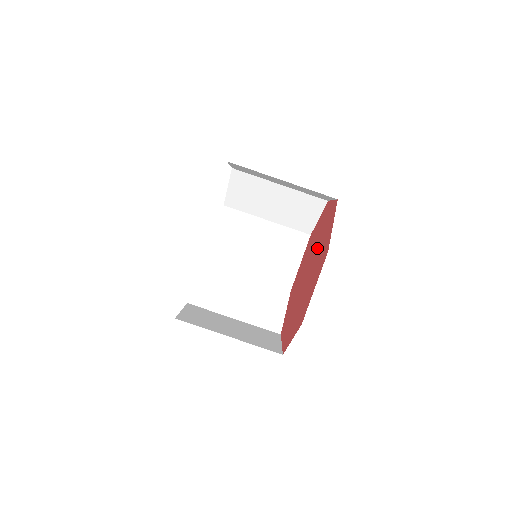
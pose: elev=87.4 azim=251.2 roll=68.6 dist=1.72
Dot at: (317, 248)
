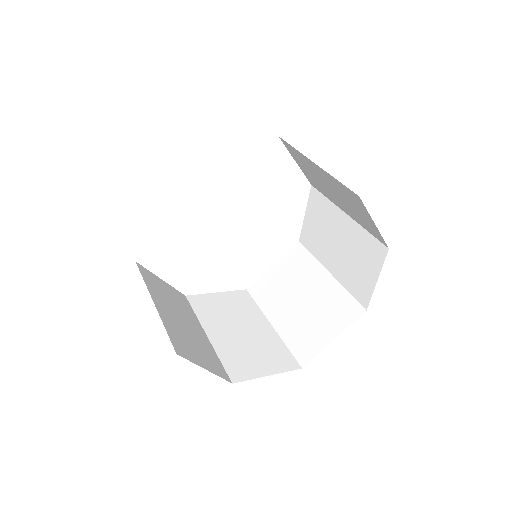
Dot at: occluded
